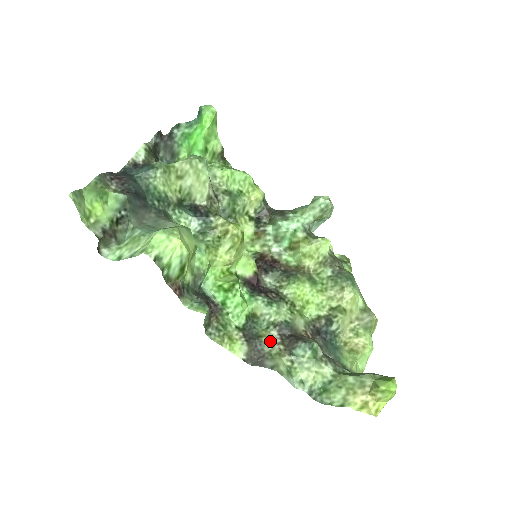
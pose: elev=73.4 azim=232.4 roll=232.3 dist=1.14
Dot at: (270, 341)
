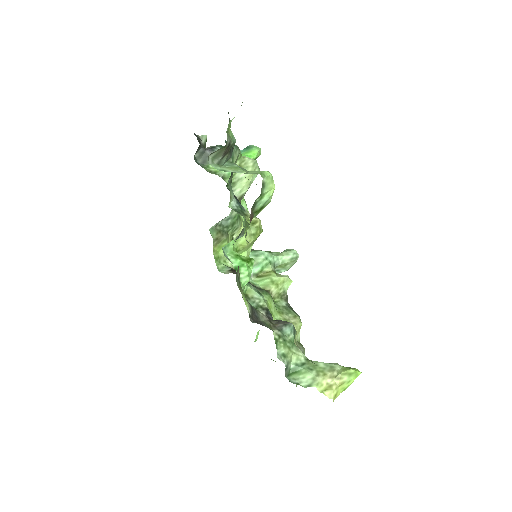
Dot at: (263, 315)
